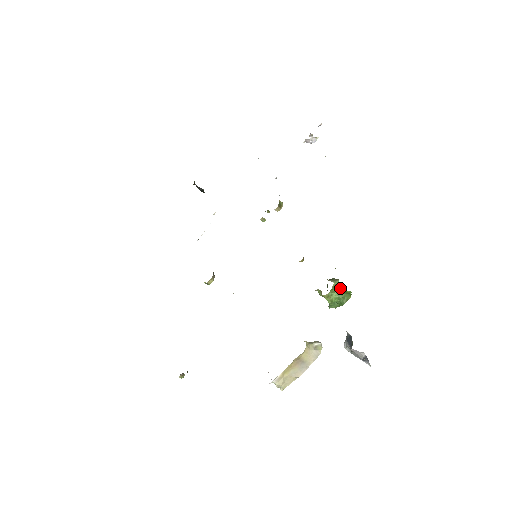
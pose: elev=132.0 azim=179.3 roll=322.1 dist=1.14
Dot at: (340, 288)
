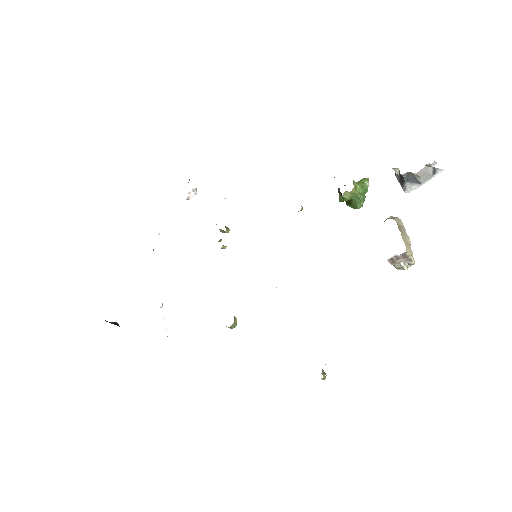
Dot at: occluded
